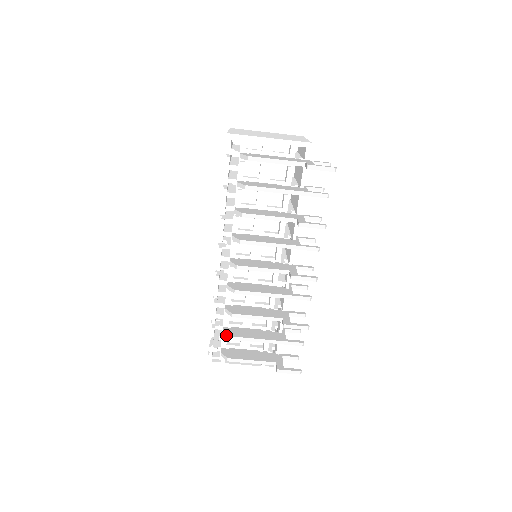
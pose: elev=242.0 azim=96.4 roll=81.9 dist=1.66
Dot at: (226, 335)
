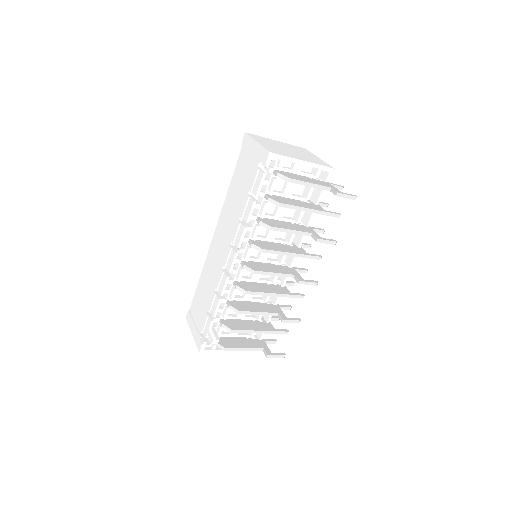
Dot at: (227, 328)
